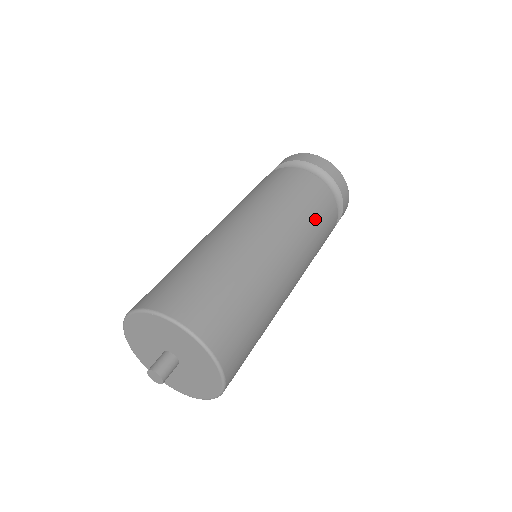
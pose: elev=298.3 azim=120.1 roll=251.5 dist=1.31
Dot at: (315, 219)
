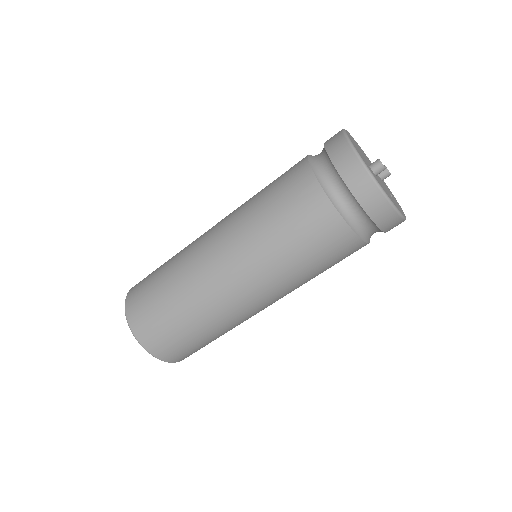
Dot at: (304, 261)
